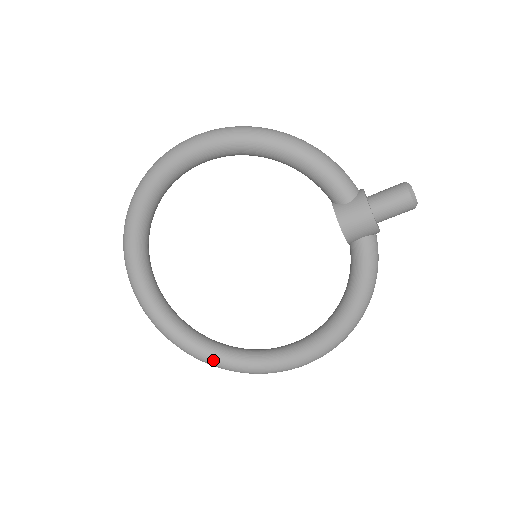
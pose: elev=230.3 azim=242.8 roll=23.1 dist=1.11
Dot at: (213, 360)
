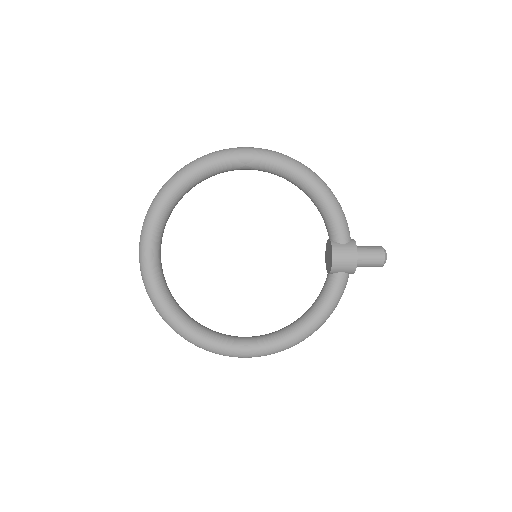
Dot at: (182, 327)
